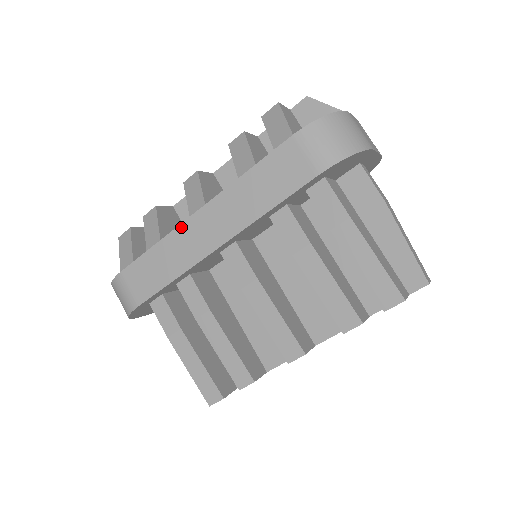
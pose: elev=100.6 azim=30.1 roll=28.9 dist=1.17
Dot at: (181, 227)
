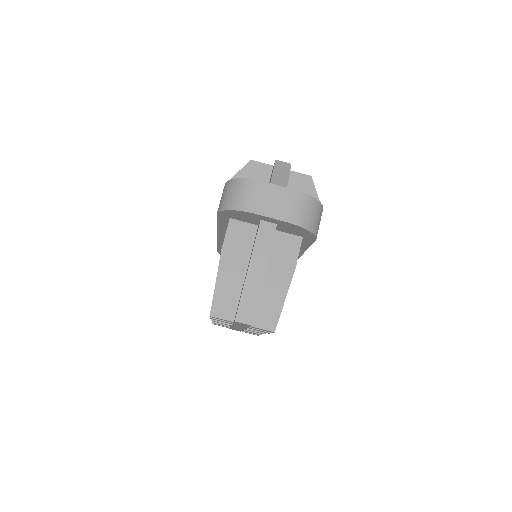
Dot at: occluded
